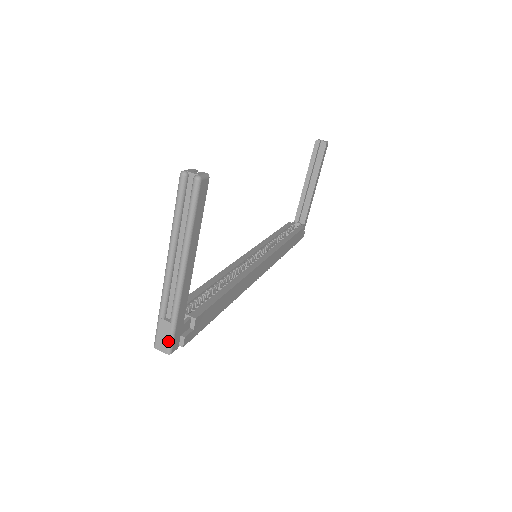
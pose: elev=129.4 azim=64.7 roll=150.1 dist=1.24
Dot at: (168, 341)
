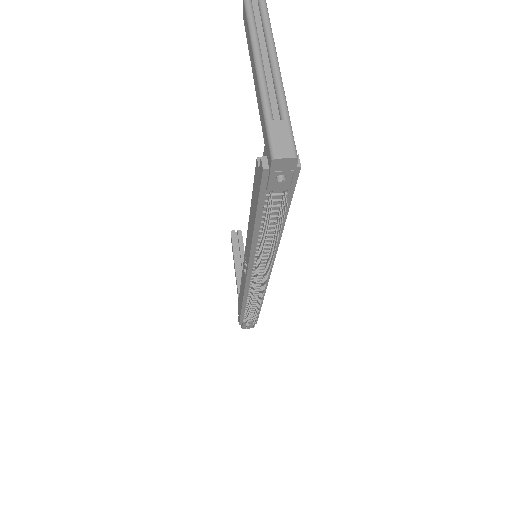
Dot at: (290, 141)
